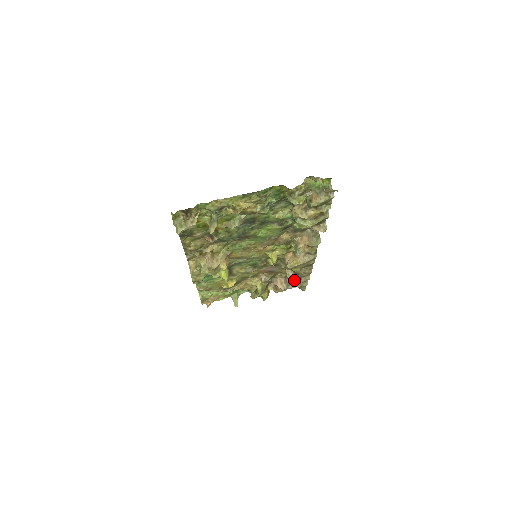
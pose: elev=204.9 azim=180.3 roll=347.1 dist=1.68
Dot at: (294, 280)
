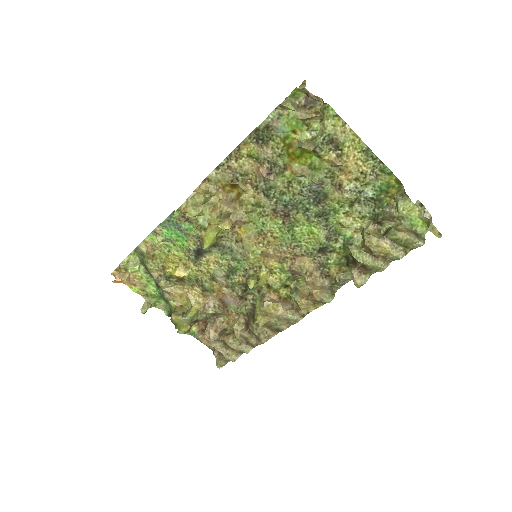
Dot at: (234, 338)
